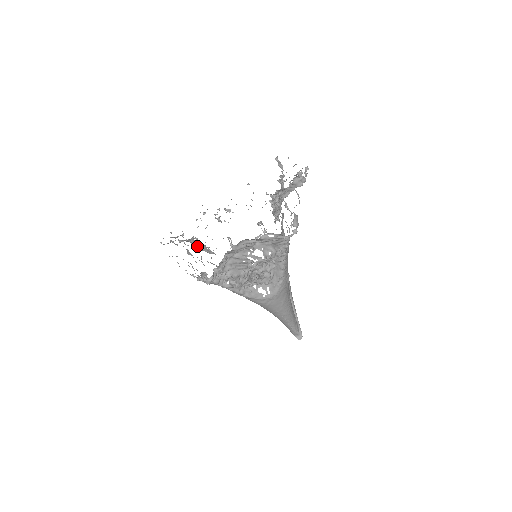
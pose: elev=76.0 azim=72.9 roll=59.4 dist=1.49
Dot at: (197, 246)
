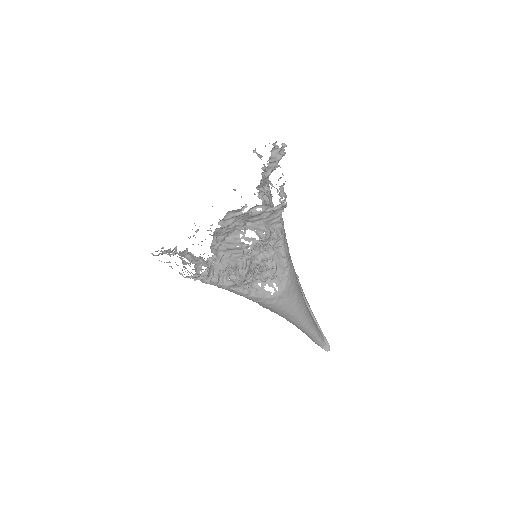
Dot at: (193, 259)
